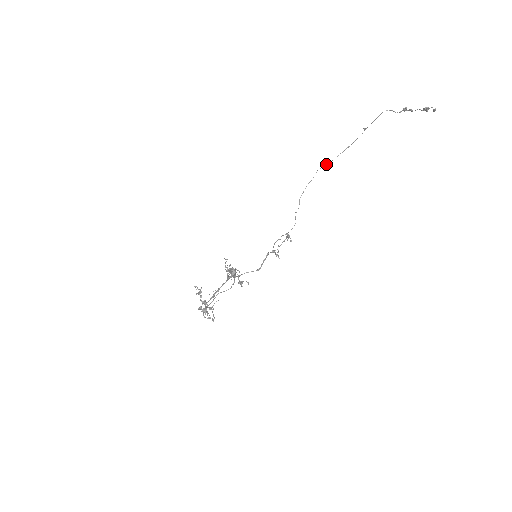
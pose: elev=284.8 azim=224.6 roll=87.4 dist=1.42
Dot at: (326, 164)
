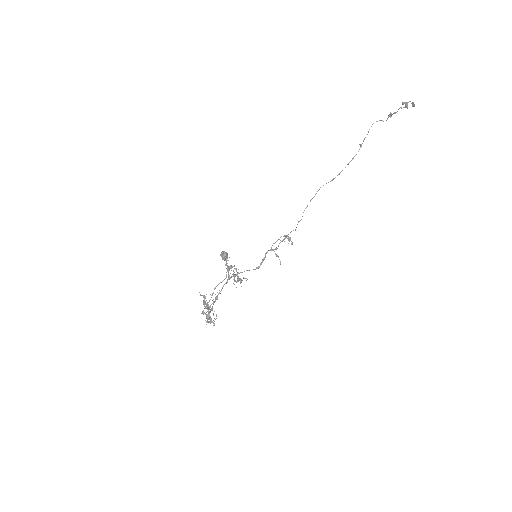
Dot at: occluded
